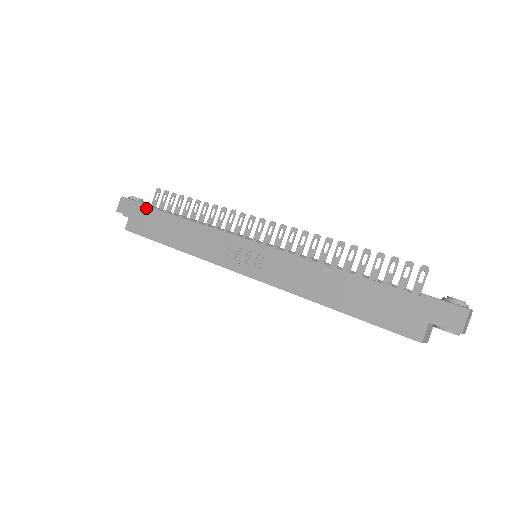
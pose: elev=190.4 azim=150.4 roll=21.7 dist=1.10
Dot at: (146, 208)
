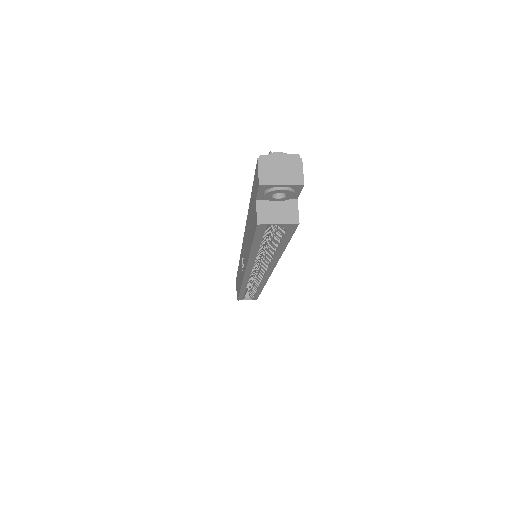
Dot at: occluded
